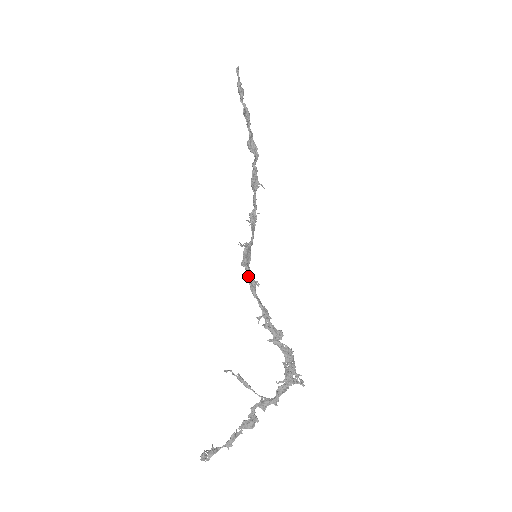
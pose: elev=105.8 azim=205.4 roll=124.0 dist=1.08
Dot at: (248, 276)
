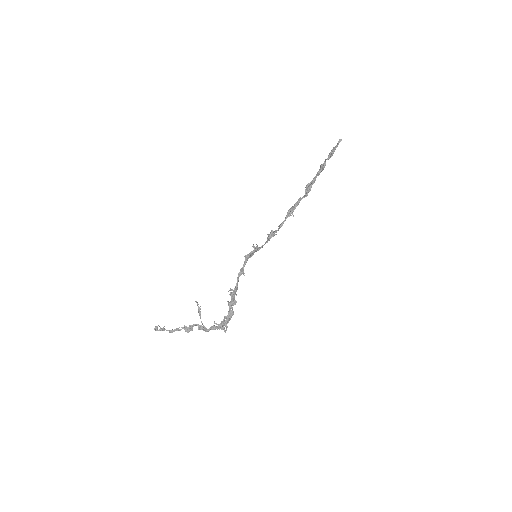
Dot at: (243, 266)
